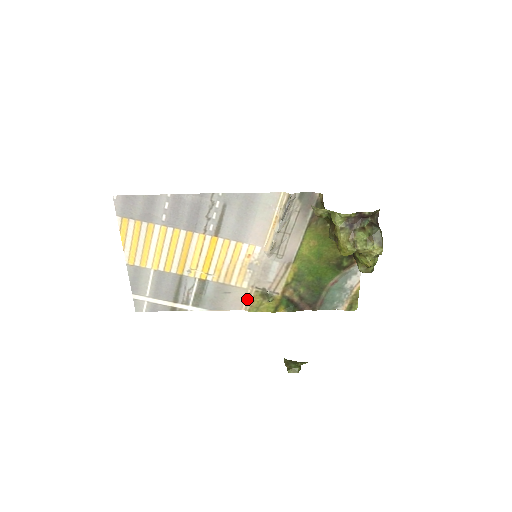
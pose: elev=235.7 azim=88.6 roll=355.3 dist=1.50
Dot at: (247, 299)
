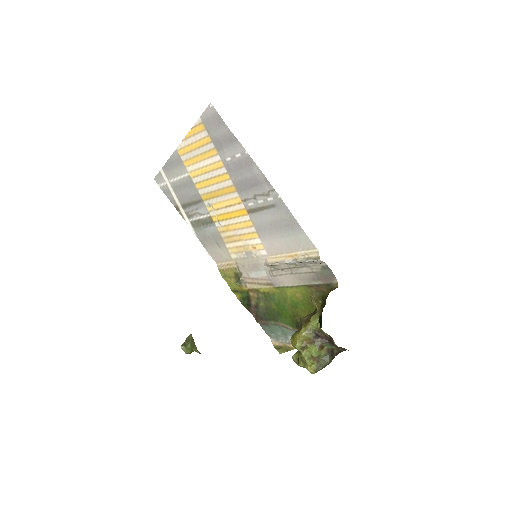
Dot at: (226, 263)
